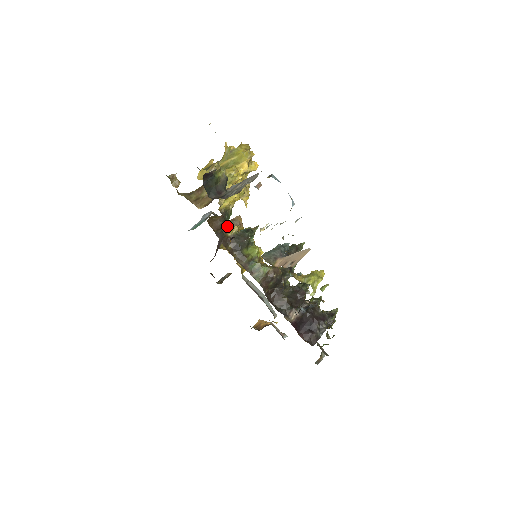
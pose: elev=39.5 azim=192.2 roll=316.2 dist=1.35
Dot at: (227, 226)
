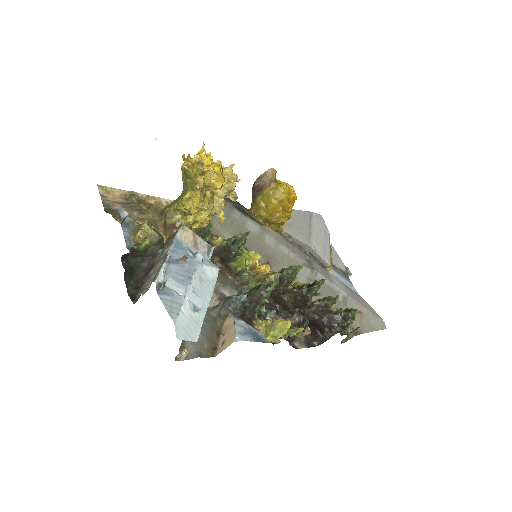
Dot at: (209, 240)
